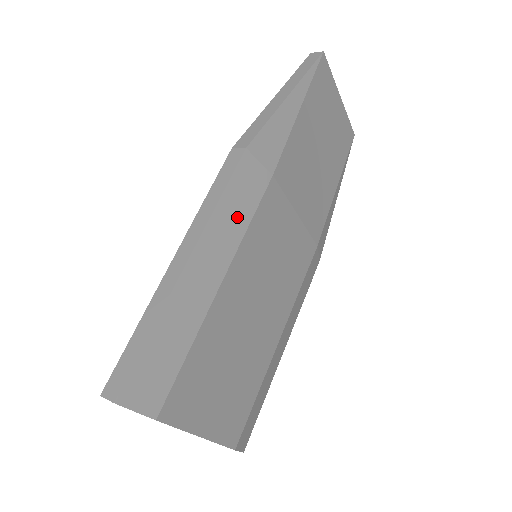
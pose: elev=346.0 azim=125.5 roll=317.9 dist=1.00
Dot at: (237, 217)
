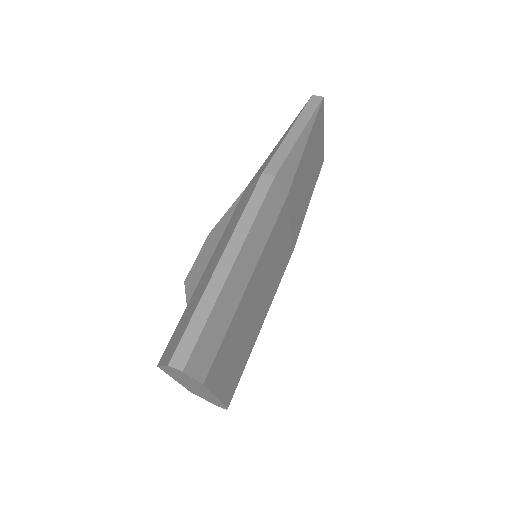
Dot at: (264, 230)
